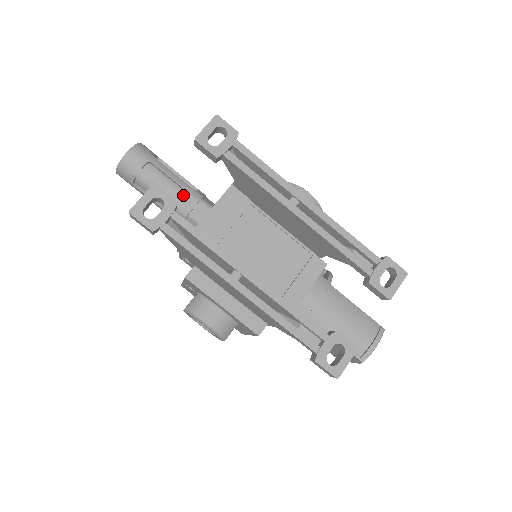
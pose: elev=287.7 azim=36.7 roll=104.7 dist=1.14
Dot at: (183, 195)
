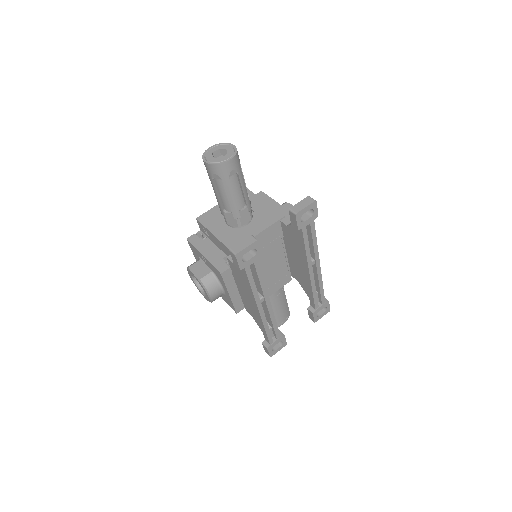
Dot at: (242, 204)
